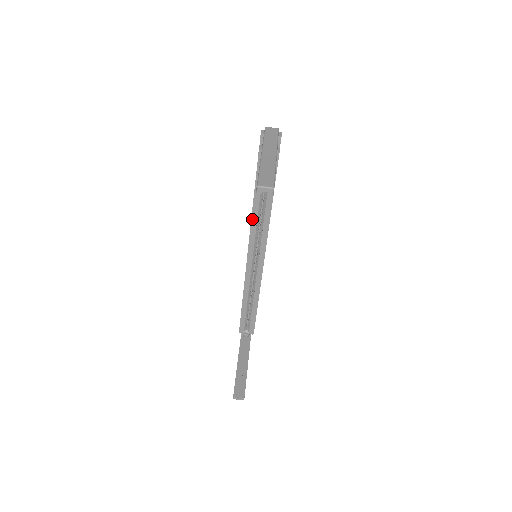
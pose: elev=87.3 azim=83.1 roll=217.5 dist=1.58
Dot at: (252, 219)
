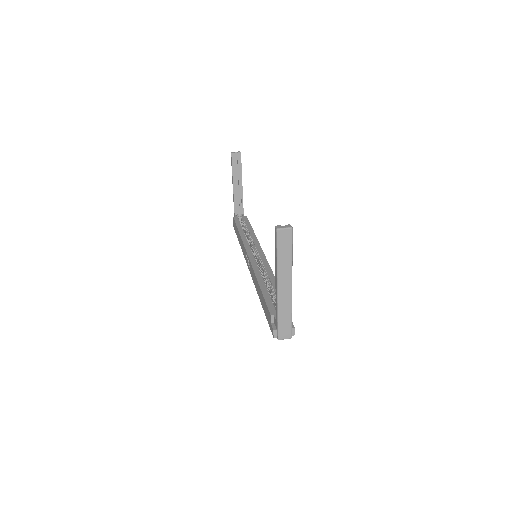
Dot at: (242, 239)
